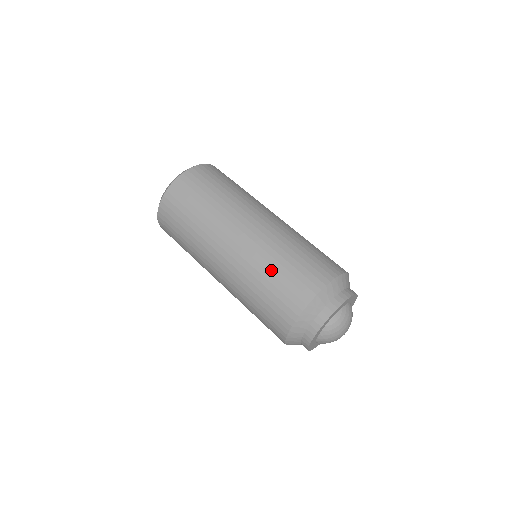
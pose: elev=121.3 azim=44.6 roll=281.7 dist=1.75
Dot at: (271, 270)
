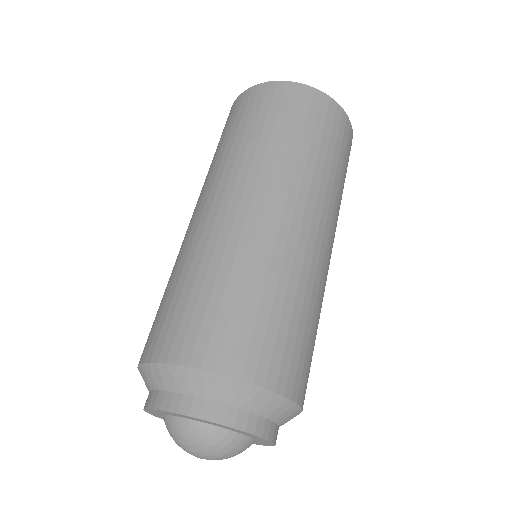
Dot at: (176, 279)
